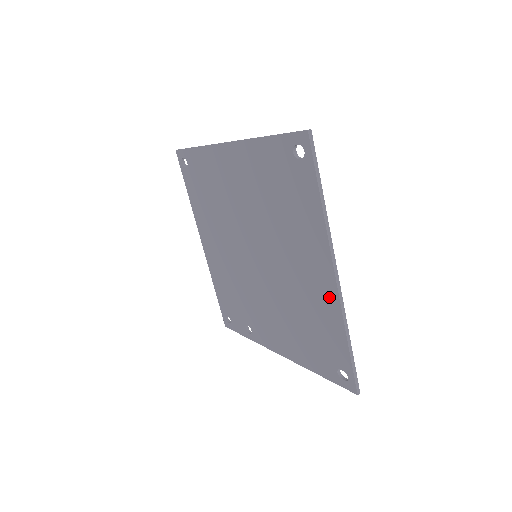
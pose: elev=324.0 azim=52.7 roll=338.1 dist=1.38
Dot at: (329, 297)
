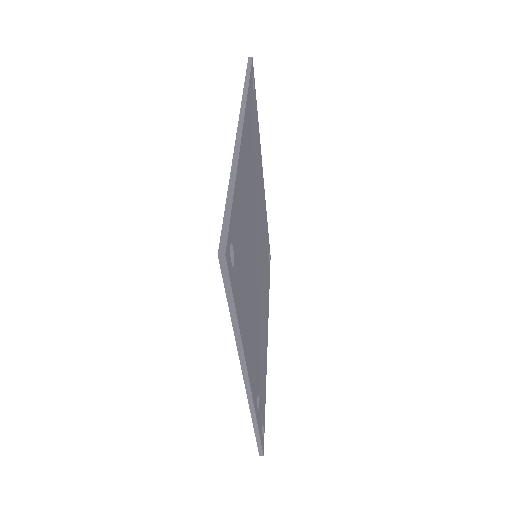
Dot at: occluded
